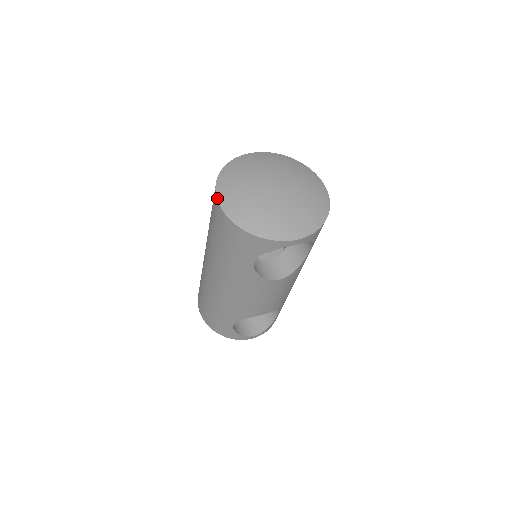
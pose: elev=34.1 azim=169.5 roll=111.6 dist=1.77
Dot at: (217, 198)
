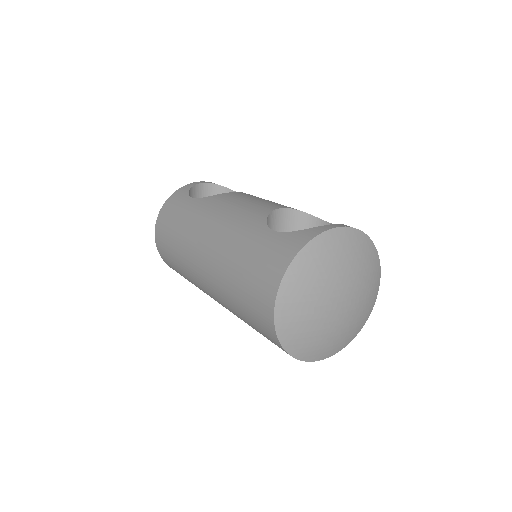
Dot at: (275, 303)
